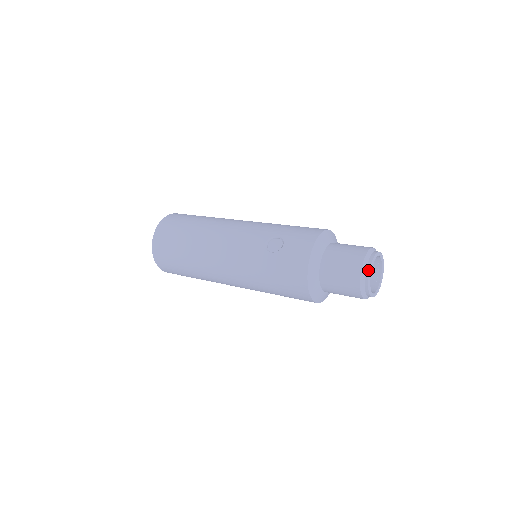
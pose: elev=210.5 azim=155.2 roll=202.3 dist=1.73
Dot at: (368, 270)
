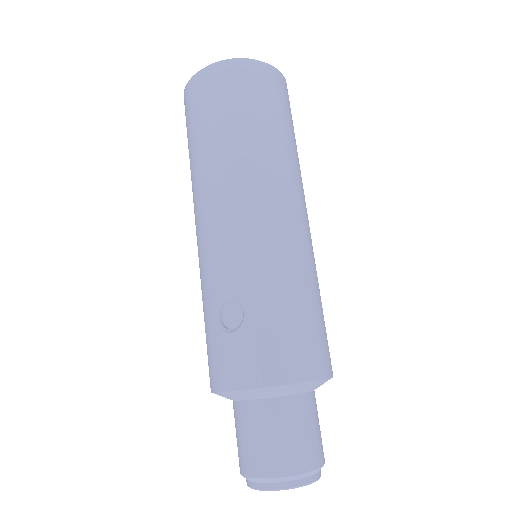
Dot at: (256, 486)
